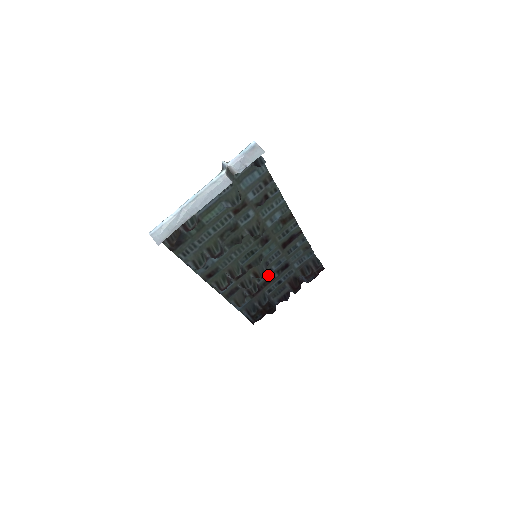
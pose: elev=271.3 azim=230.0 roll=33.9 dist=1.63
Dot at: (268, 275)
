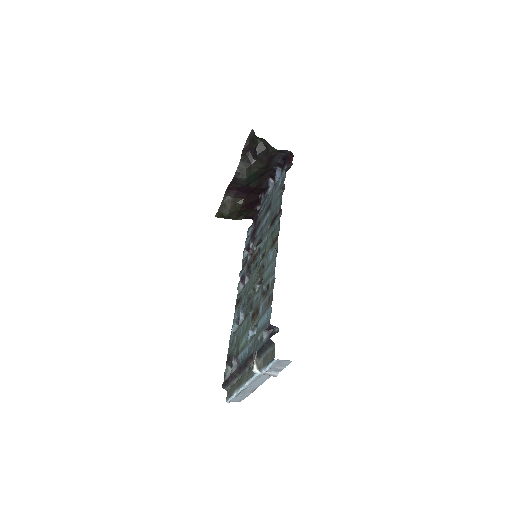
Dot at: (260, 227)
